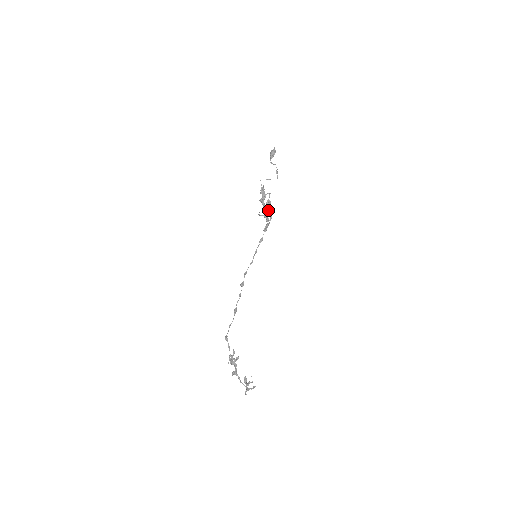
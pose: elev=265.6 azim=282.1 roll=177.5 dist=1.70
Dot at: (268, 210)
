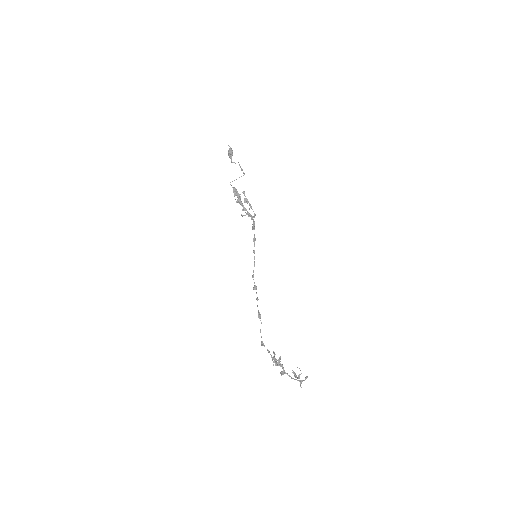
Dot at: (249, 208)
